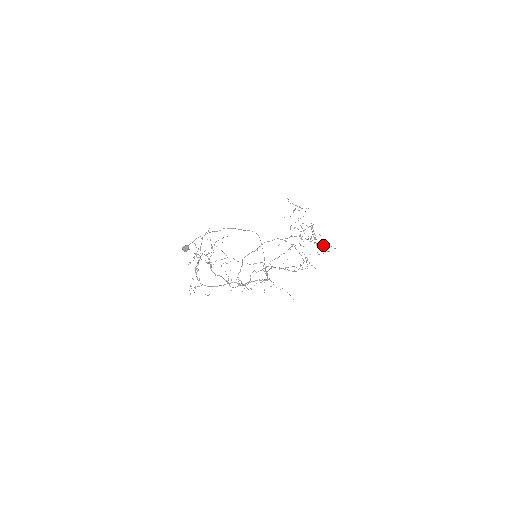
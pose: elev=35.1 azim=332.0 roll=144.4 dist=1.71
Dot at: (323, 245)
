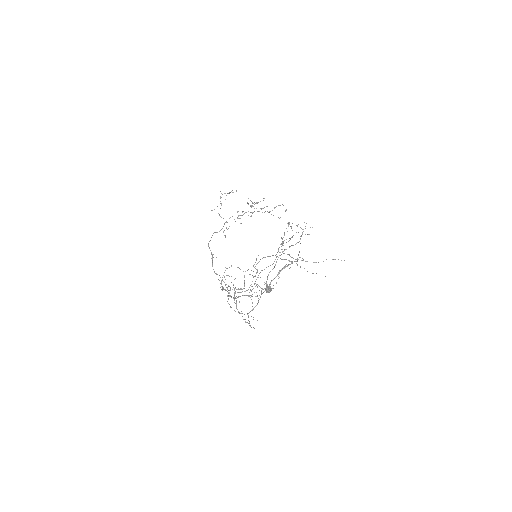
Dot at: occluded
